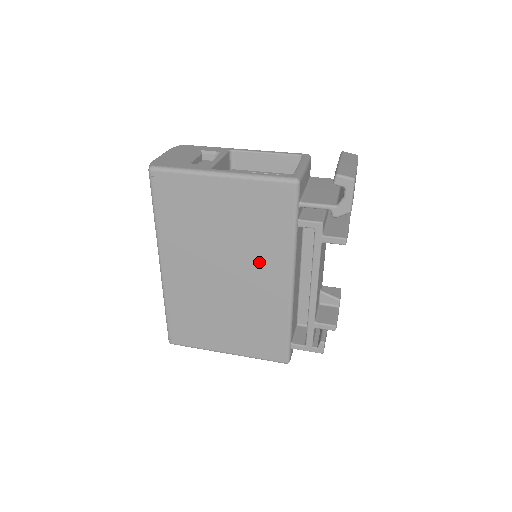
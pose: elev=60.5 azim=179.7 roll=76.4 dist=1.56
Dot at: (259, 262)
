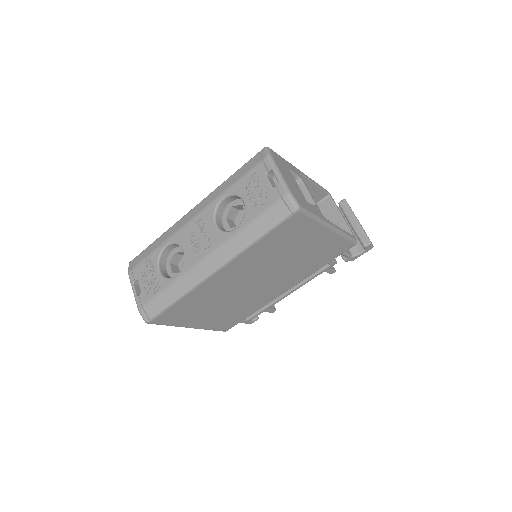
Dot at: (286, 278)
